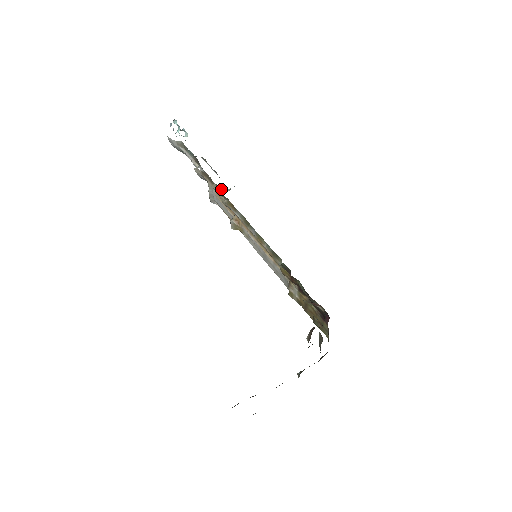
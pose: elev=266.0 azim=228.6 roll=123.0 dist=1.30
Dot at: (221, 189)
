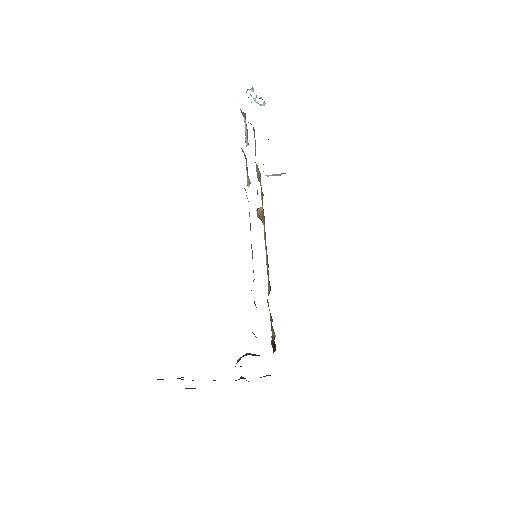
Dot at: occluded
